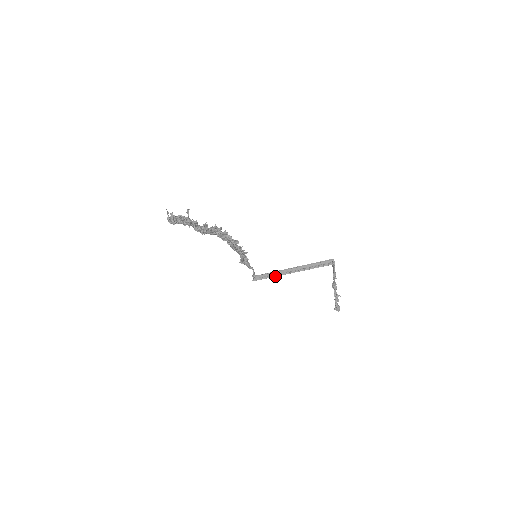
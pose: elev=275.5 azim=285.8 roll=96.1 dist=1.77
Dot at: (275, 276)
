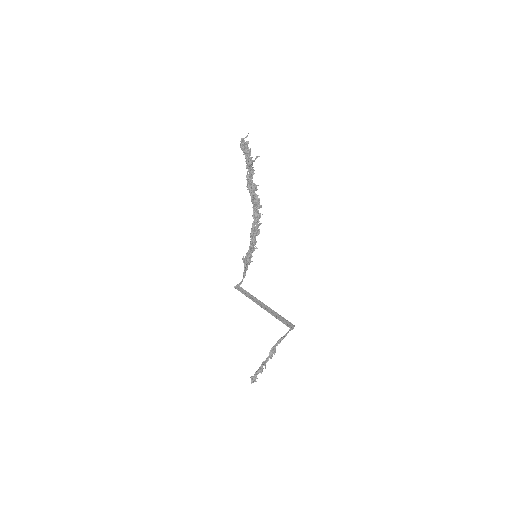
Dot at: (249, 298)
